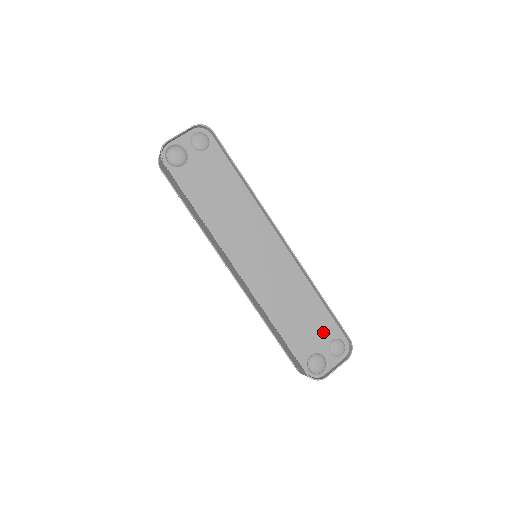
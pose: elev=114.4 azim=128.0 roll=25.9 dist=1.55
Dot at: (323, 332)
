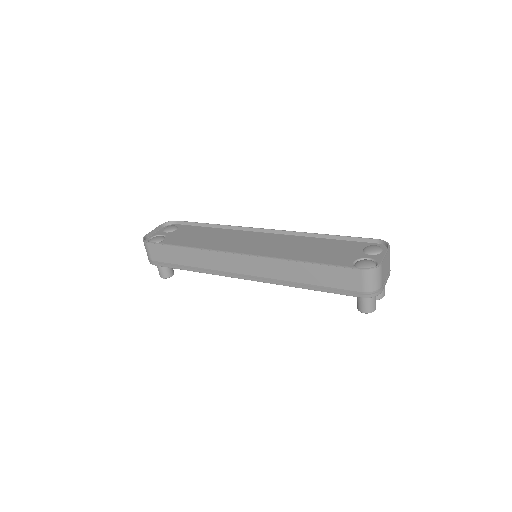
Dot at: (349, 249)
